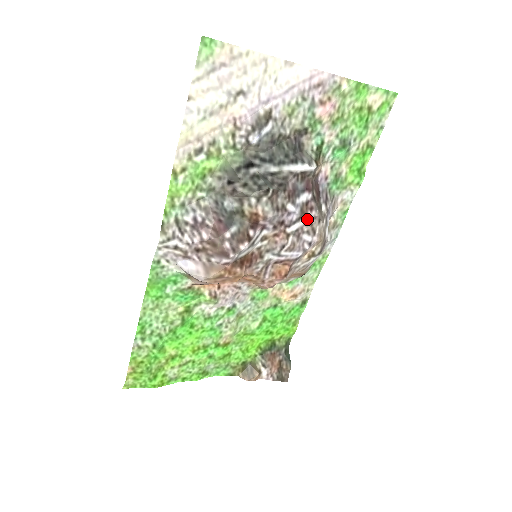
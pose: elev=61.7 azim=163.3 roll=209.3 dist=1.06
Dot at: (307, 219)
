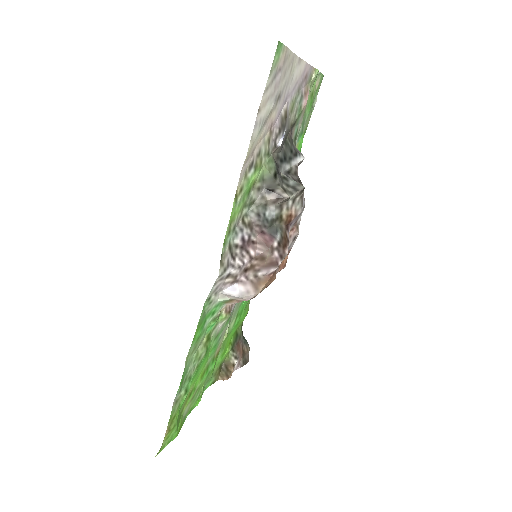
Dot at: occluded
